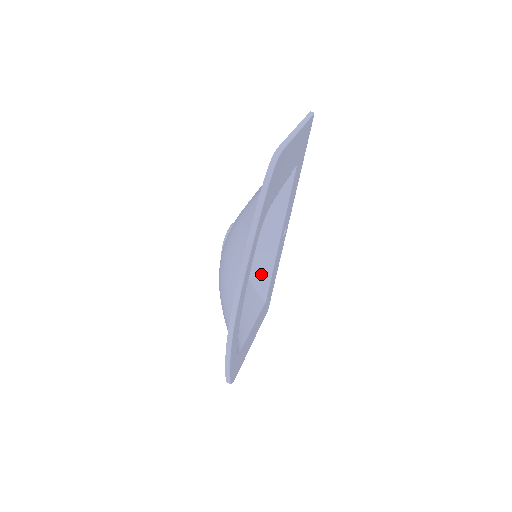
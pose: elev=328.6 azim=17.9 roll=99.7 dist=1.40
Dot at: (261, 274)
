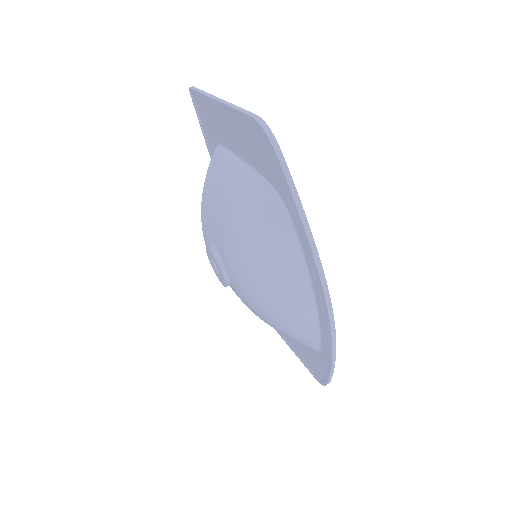
Dot at: occluded
